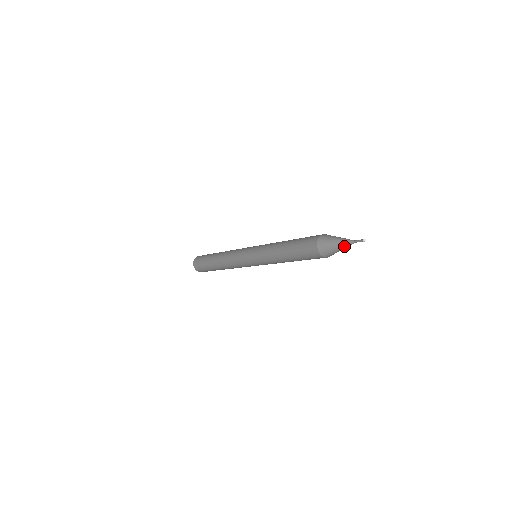
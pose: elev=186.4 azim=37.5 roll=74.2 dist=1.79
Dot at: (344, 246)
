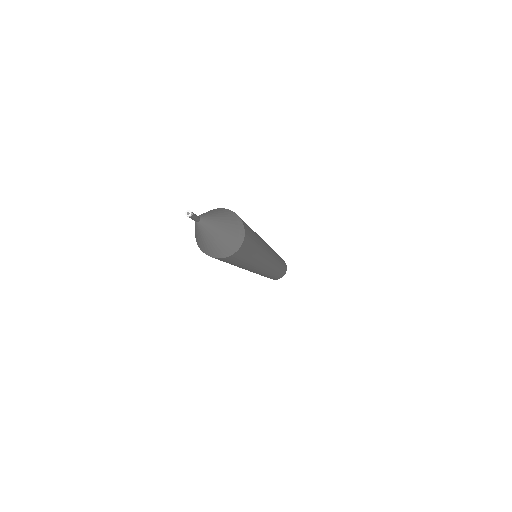
Dot at: (195, 225)
